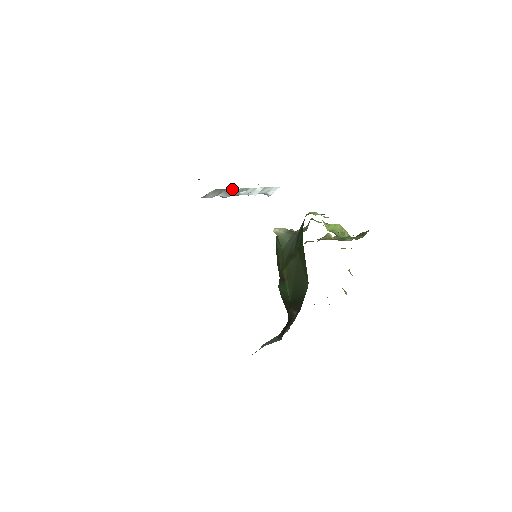
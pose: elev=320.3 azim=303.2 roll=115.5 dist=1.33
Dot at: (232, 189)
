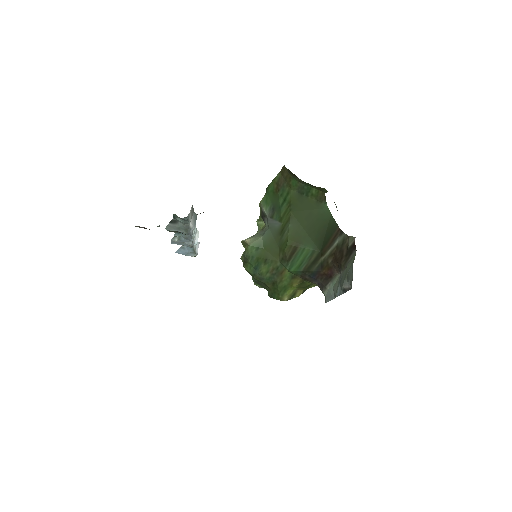
Dot at: (195, 213)
